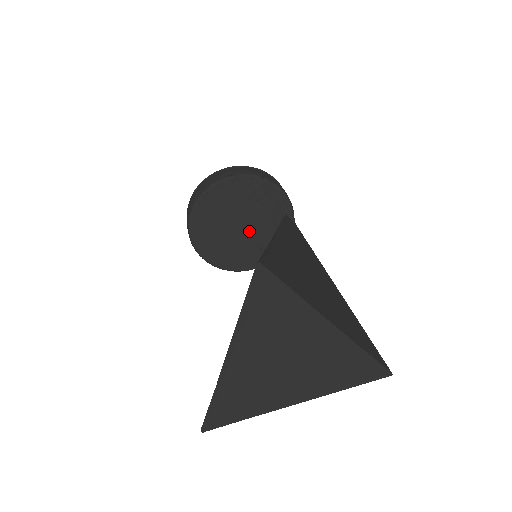
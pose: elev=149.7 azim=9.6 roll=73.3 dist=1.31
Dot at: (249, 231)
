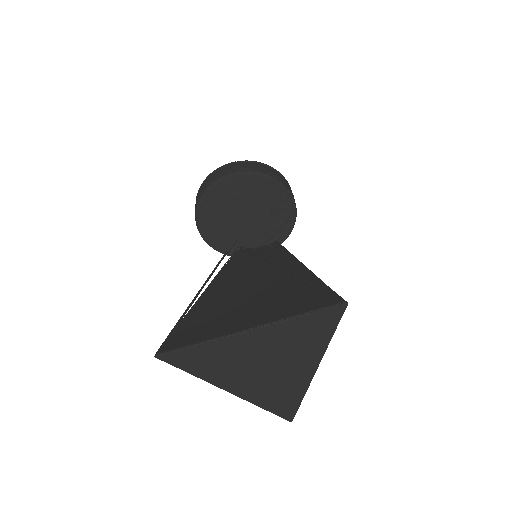
Dot at: (246, 225)
